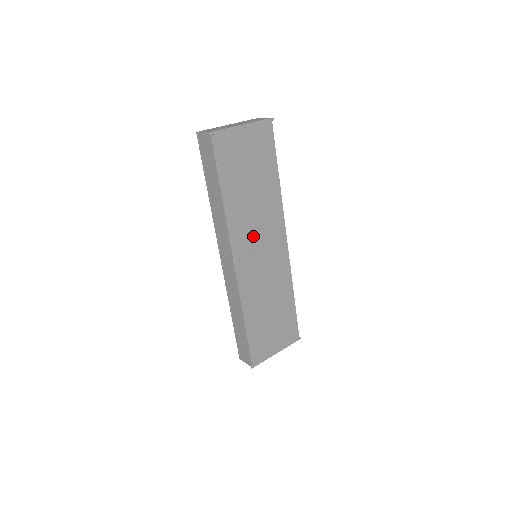
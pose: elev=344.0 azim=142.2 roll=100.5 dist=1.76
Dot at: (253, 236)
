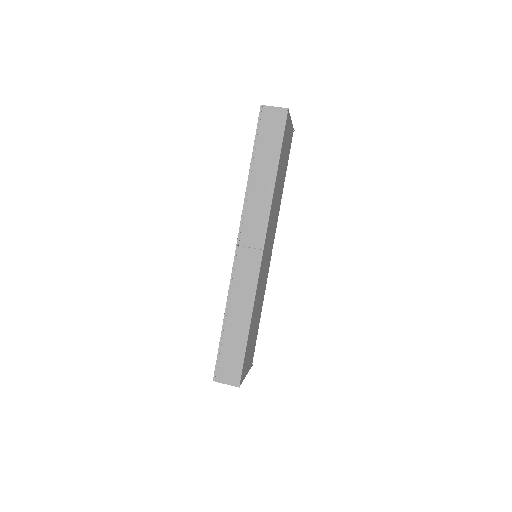
Dot at: (270, 230)
